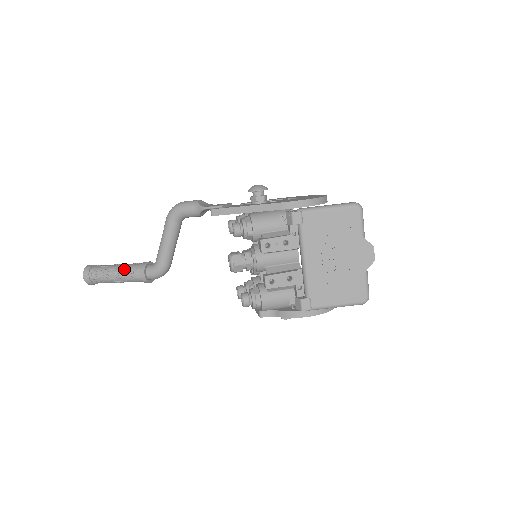
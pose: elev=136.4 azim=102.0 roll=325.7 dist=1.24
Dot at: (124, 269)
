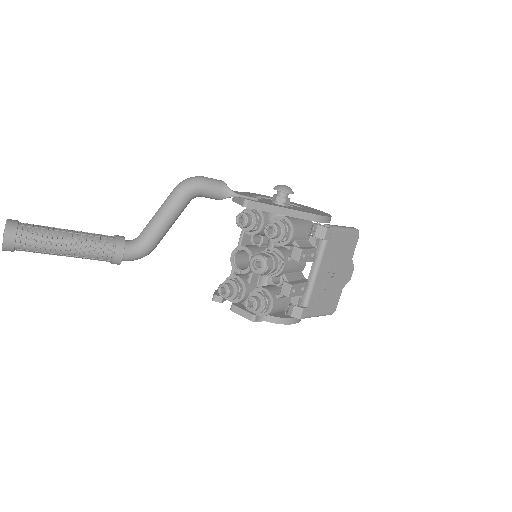
Dot at: (87, 240)
